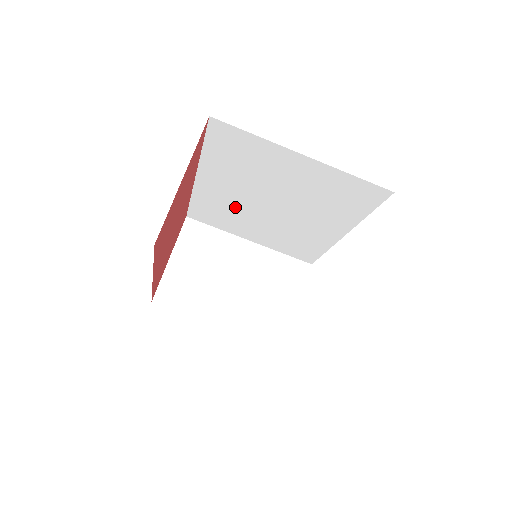
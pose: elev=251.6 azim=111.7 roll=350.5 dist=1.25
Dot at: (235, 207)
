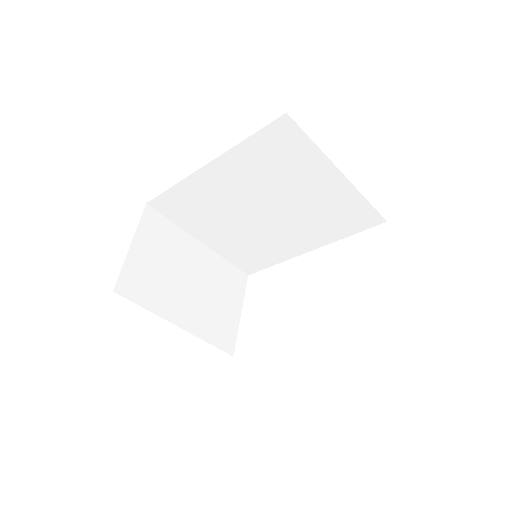
Dot at: (220, 205)
